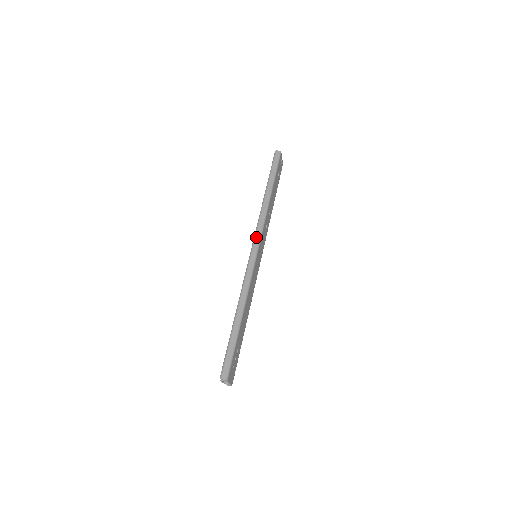
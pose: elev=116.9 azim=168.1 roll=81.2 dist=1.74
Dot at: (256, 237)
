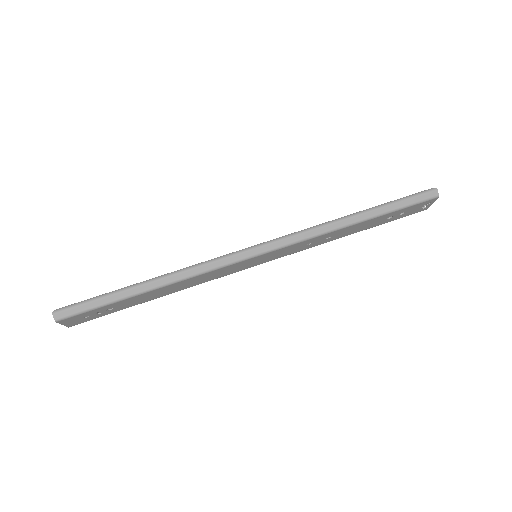
Dot at: (277, 241)
